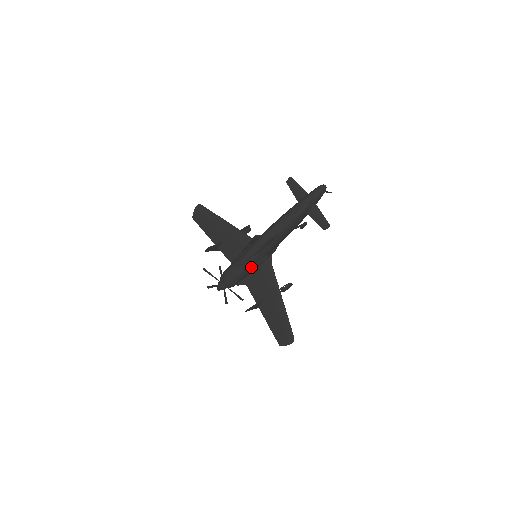
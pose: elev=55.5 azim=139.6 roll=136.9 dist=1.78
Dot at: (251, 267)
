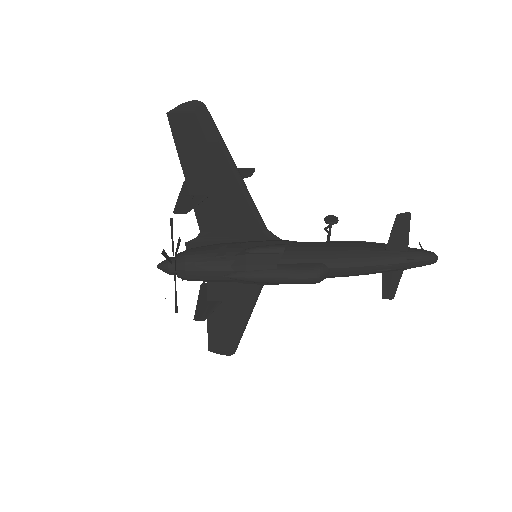
Dot at: occluded
